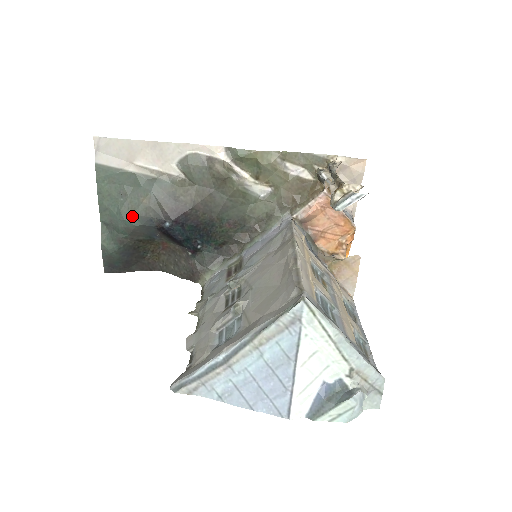
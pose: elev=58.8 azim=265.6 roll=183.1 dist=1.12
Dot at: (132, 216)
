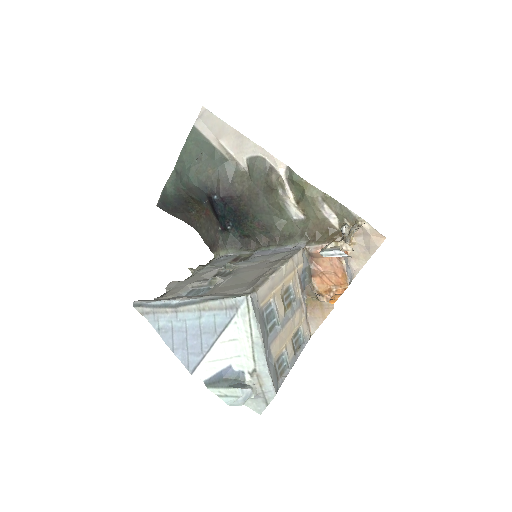
Dot at: (196, 177)
